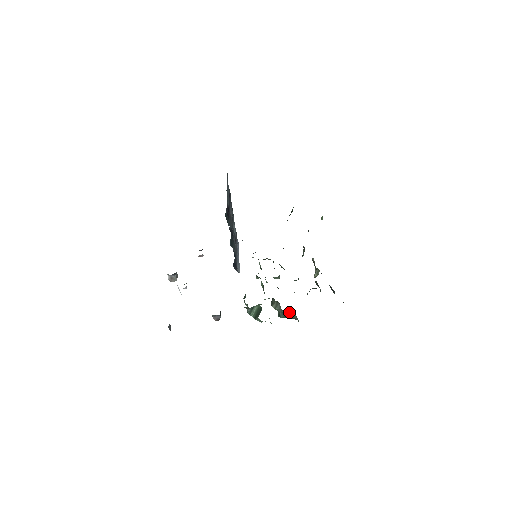
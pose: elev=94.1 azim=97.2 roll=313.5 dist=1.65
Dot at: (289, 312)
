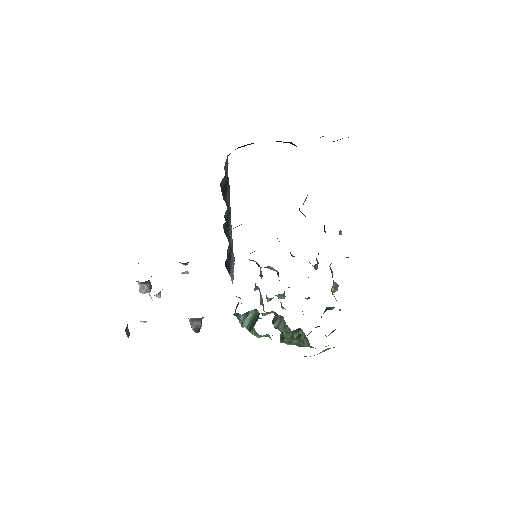
Dot at: (296, 333)
